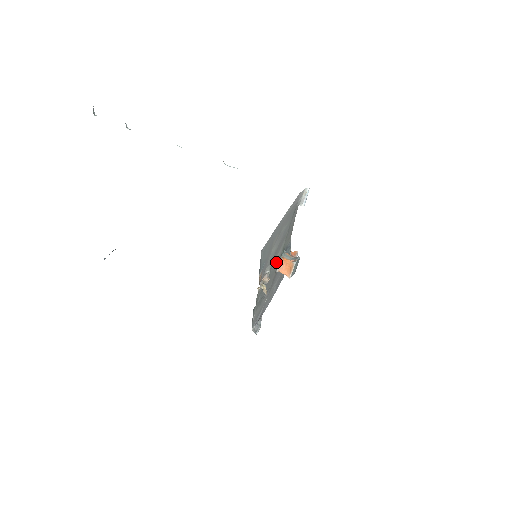
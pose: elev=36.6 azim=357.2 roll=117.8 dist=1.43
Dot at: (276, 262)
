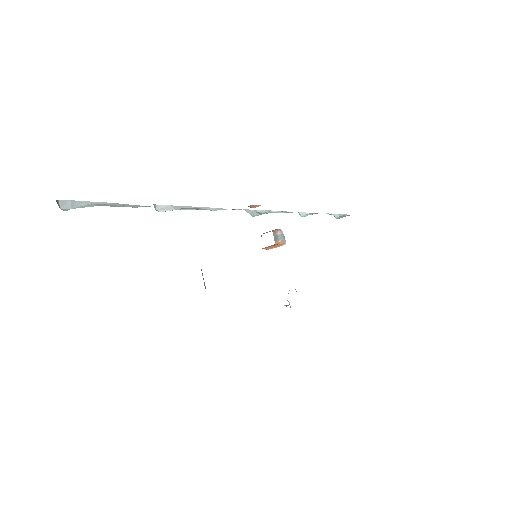
Dot at: occluded
